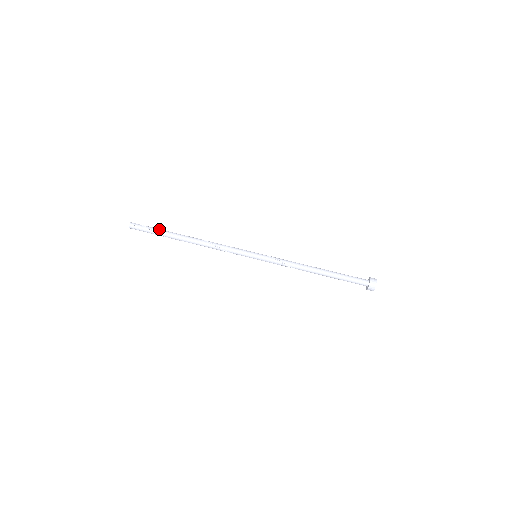
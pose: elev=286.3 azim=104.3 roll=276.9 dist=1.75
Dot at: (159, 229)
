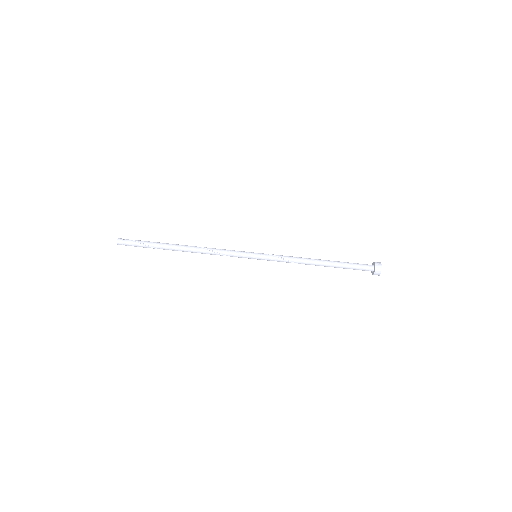
Dot at: occluded
